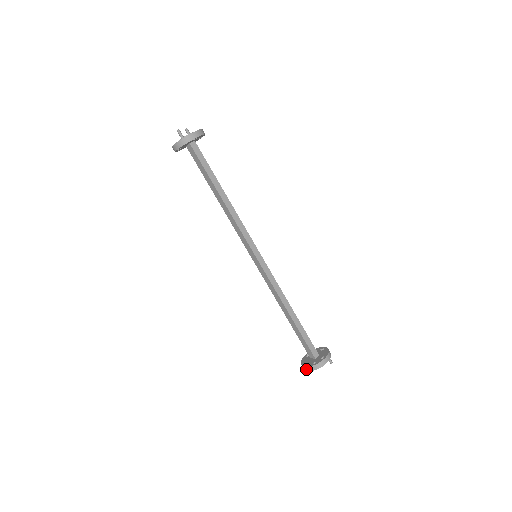
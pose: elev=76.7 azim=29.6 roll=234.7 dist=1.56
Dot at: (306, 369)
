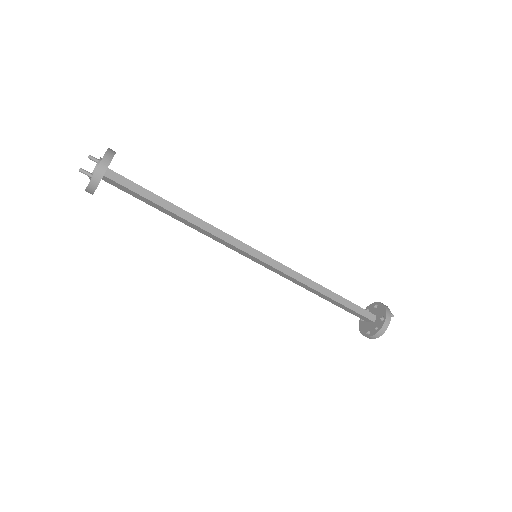
Dot at: (370, 338)
